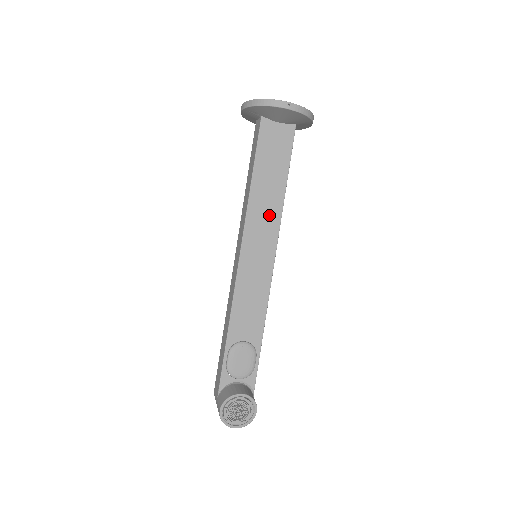
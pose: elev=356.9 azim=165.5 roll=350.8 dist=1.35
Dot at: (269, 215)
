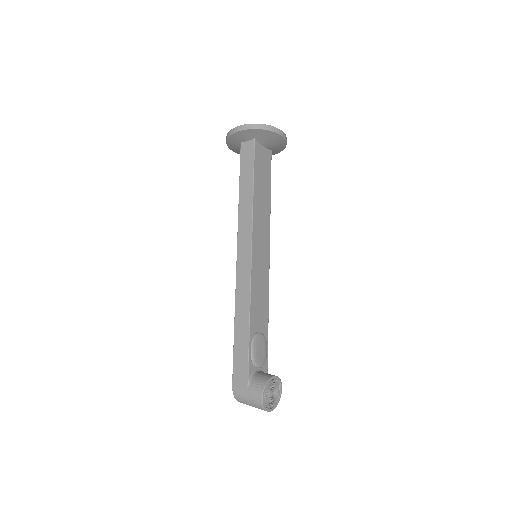
Dot at: (264, 221)
